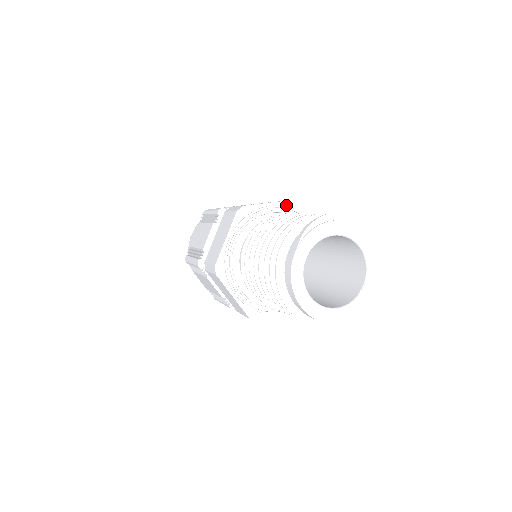
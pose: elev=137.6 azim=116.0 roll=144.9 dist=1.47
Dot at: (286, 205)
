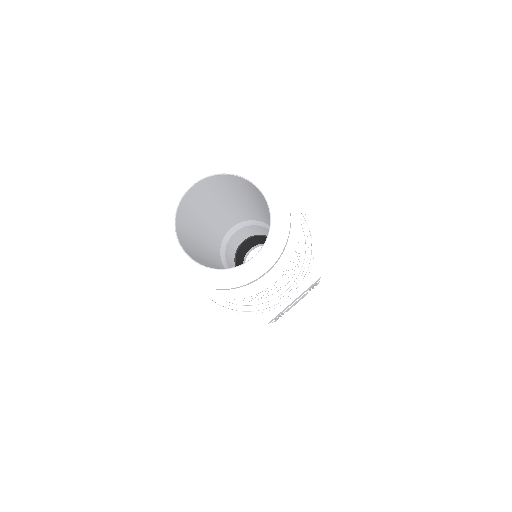
Dot at: occluded
